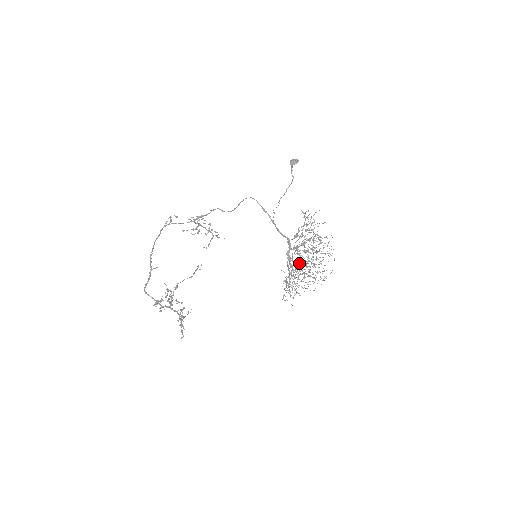
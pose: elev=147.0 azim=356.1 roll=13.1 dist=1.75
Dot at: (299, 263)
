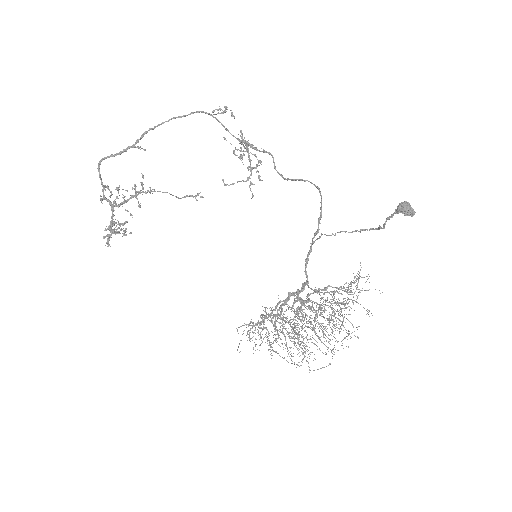
Dot at: (298, 314)
